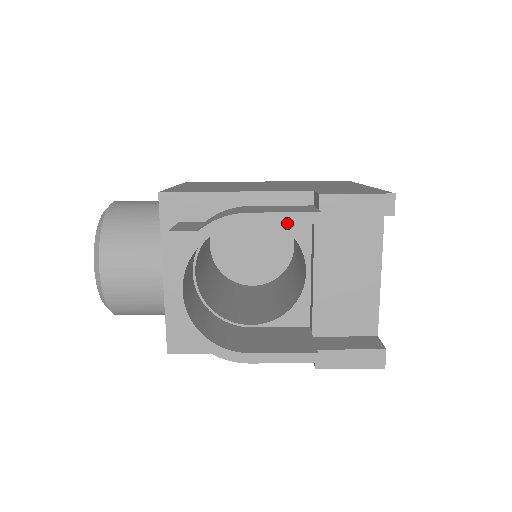
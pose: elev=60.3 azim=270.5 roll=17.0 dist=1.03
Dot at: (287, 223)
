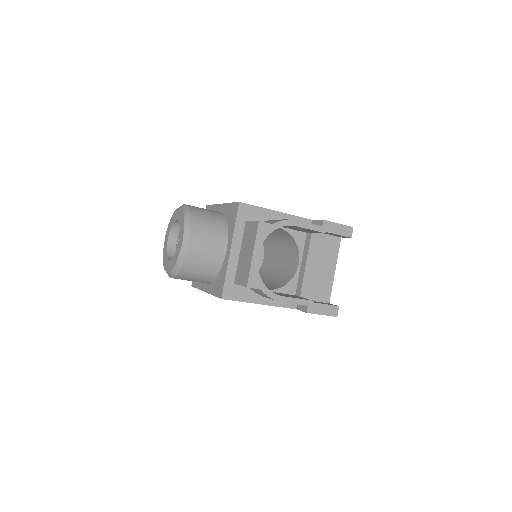
Dot at: (312, 229)
